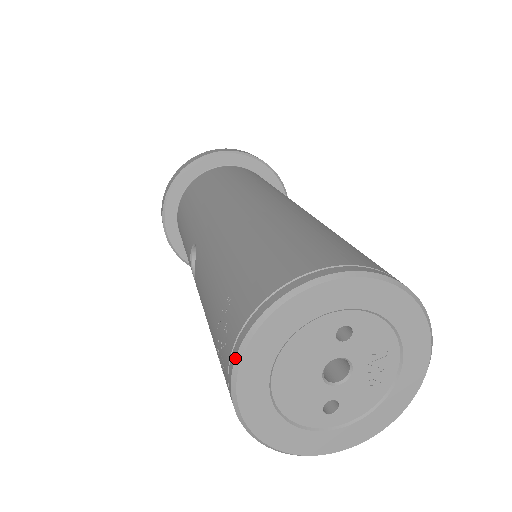
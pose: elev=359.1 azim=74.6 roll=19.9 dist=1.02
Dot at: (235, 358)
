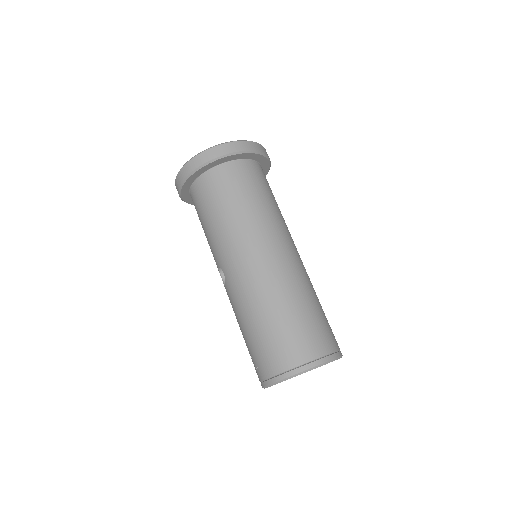
Dot at: (265, 387)
